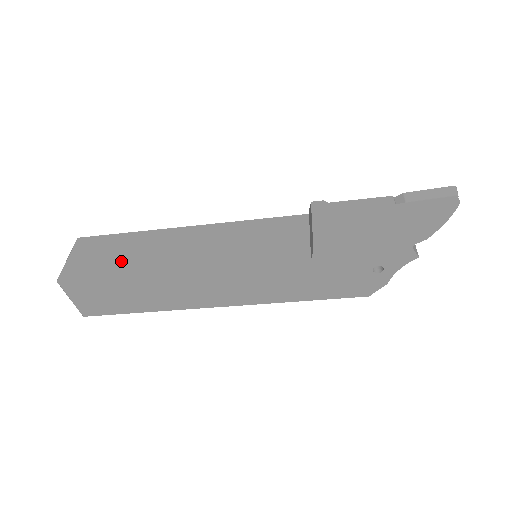
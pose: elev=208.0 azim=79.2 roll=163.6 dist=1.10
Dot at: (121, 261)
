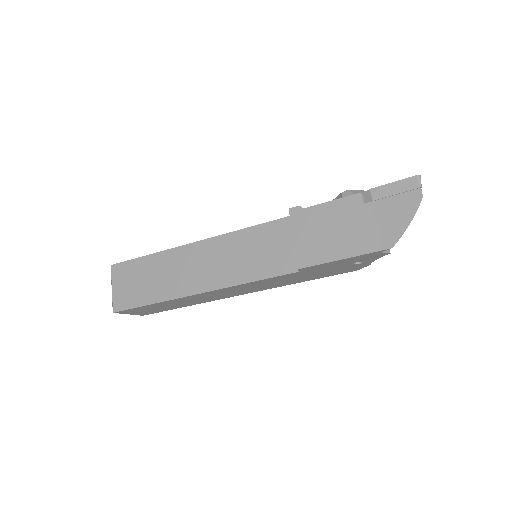
Dot at: (152, 288)
